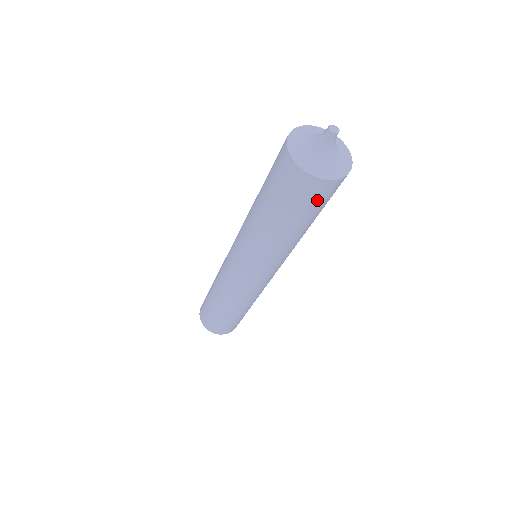
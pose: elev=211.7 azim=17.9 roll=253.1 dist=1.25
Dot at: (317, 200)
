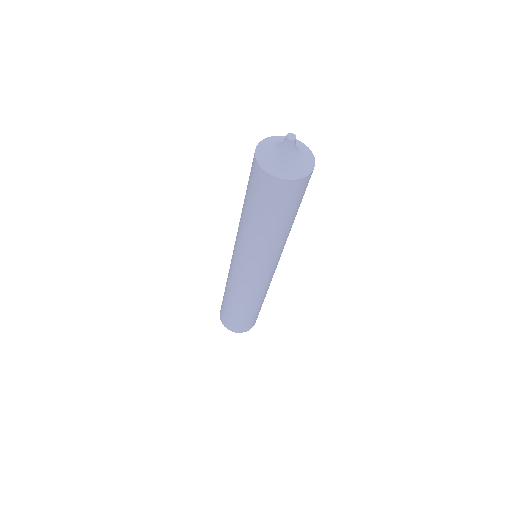
Dot at: (302, 193)
